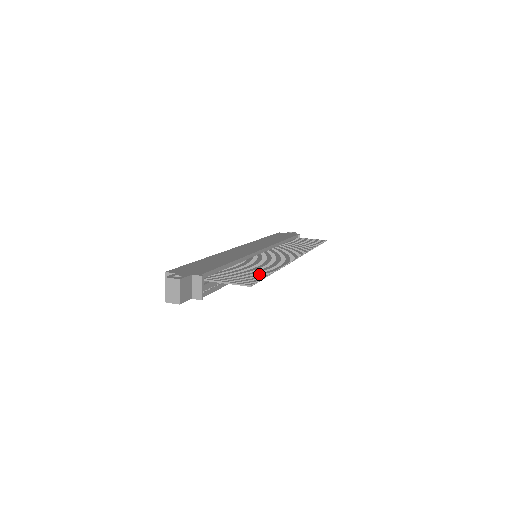
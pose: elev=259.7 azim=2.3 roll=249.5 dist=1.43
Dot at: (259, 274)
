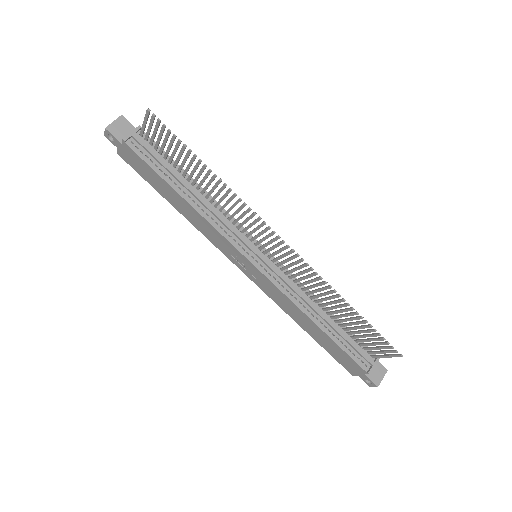
Dot at: (184, 149)
